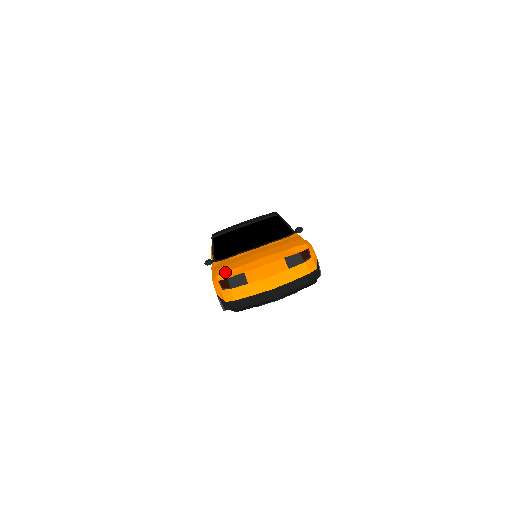
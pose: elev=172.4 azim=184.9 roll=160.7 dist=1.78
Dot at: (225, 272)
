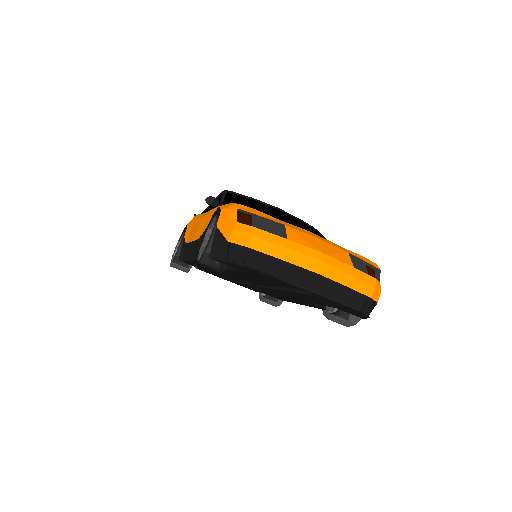
Dot at: occluded
